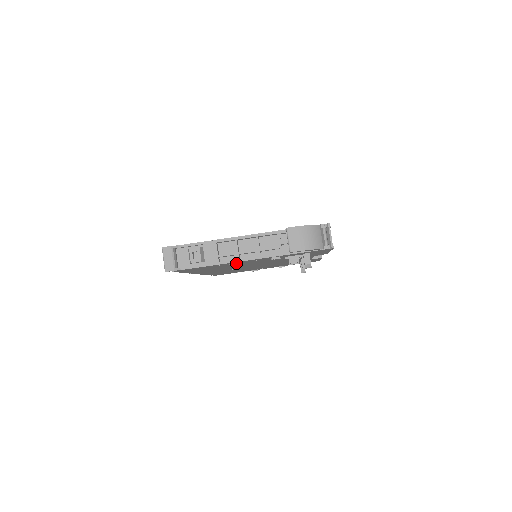
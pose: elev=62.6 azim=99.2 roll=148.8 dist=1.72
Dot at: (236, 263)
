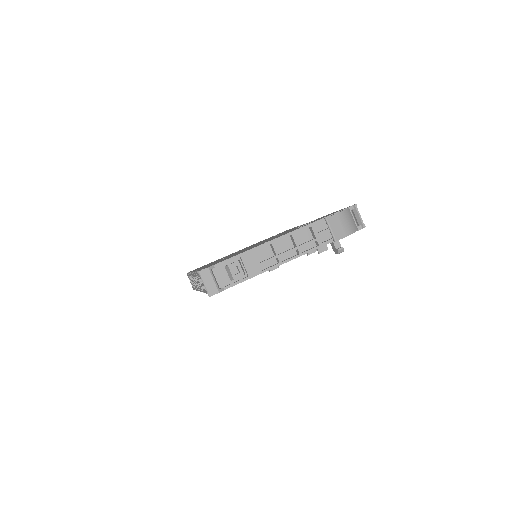
Dot at: (276, 267)
